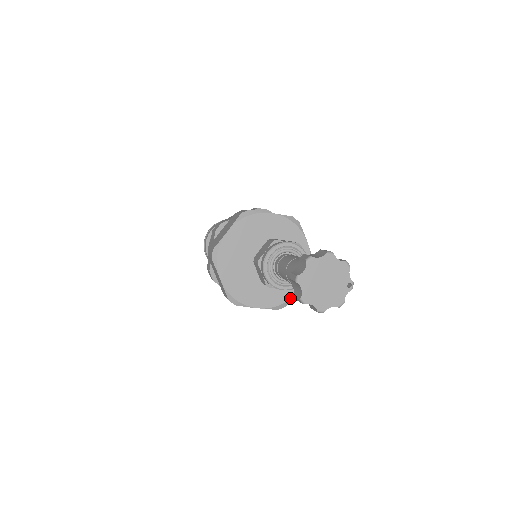
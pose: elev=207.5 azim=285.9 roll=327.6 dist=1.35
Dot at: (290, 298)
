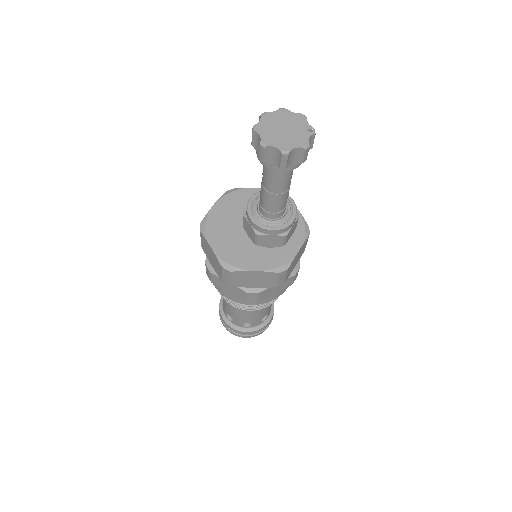
Dot at: (290, 259)
